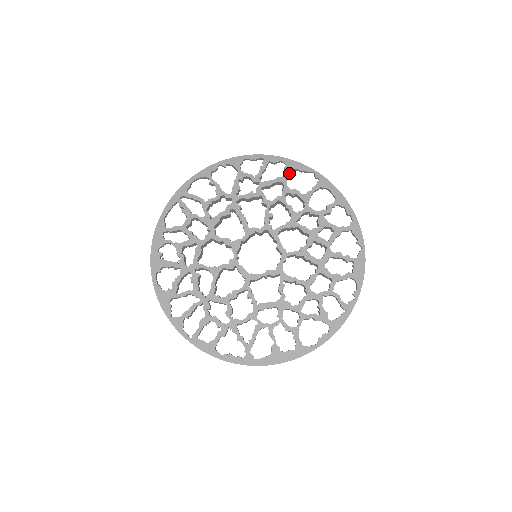
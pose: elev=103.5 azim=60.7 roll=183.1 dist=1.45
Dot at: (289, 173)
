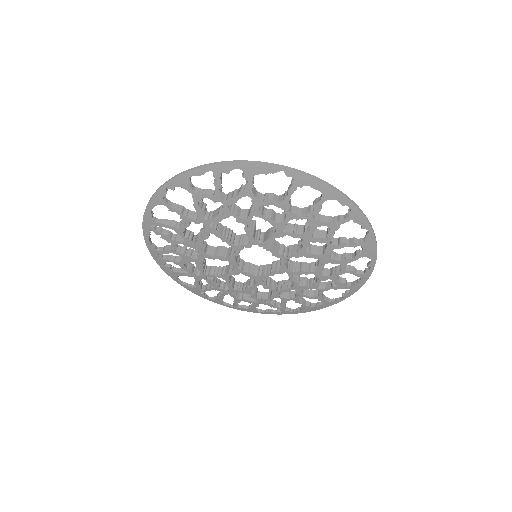
Dot at: (252, 182)
